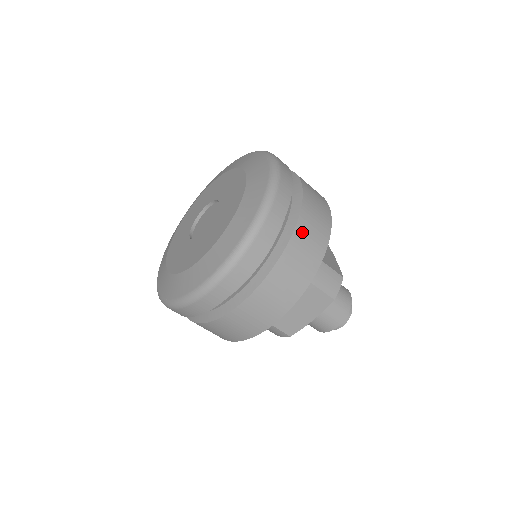
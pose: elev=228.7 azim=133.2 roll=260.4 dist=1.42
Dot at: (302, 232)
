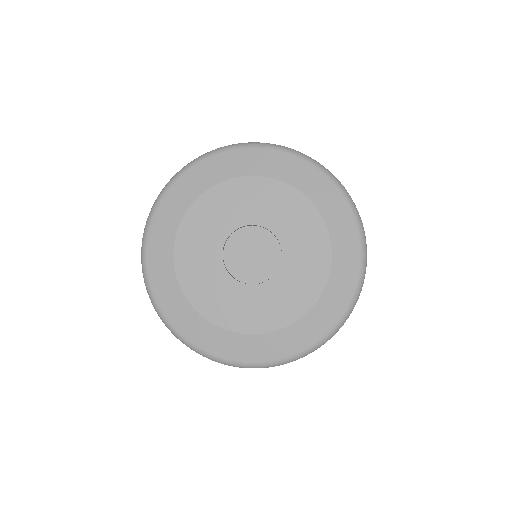
Dot at: occluded
